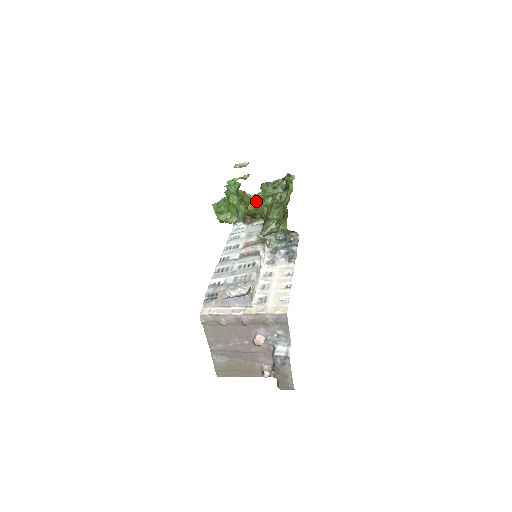
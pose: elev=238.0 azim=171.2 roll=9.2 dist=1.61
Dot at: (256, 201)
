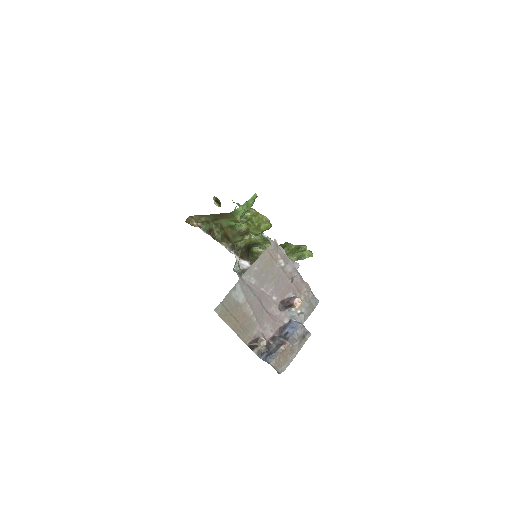
Dot at: occluded
